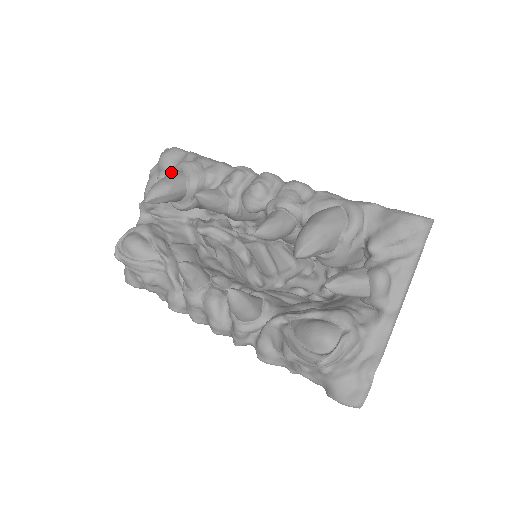
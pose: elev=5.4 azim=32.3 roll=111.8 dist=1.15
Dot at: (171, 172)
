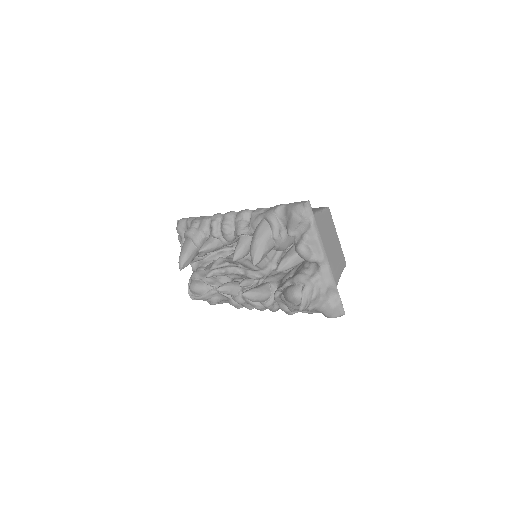
Dot at: occluded
